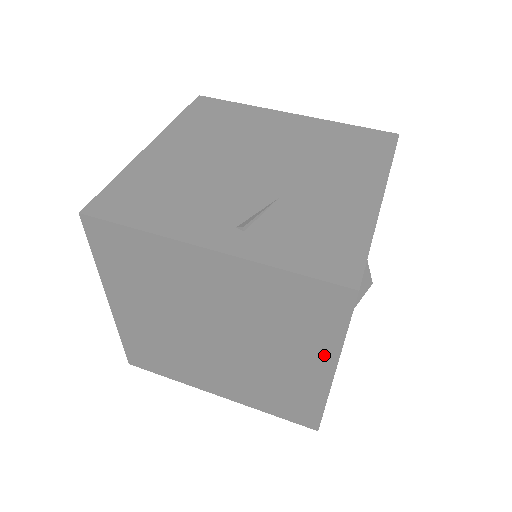
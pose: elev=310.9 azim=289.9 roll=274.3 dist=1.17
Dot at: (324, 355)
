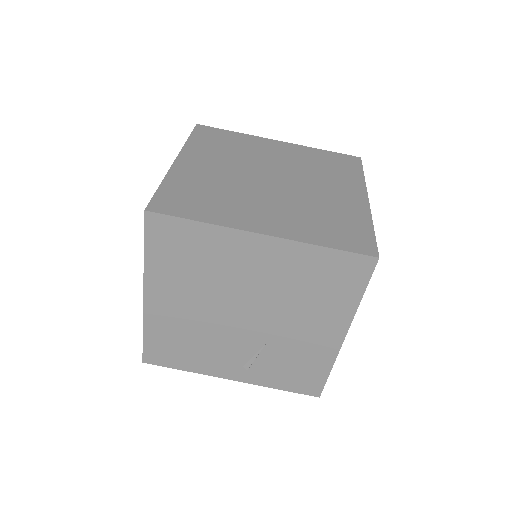
Dot at: occluded
